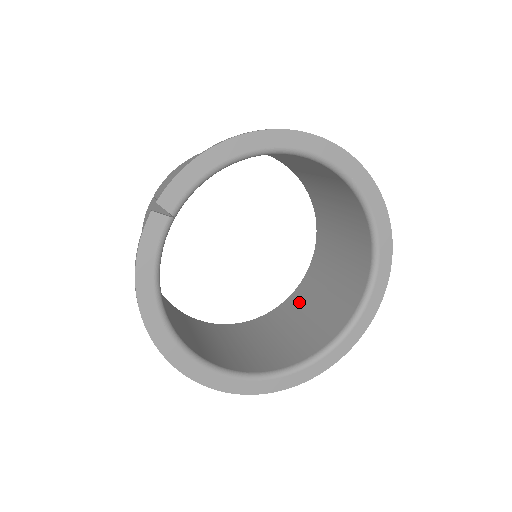
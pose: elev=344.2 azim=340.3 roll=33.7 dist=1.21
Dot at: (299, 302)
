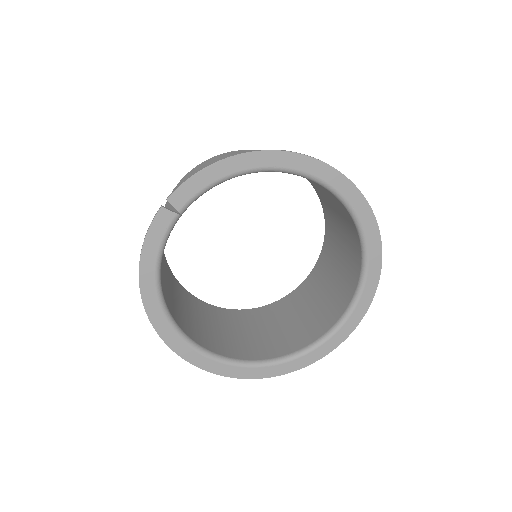
Dot at: (294, 302)
